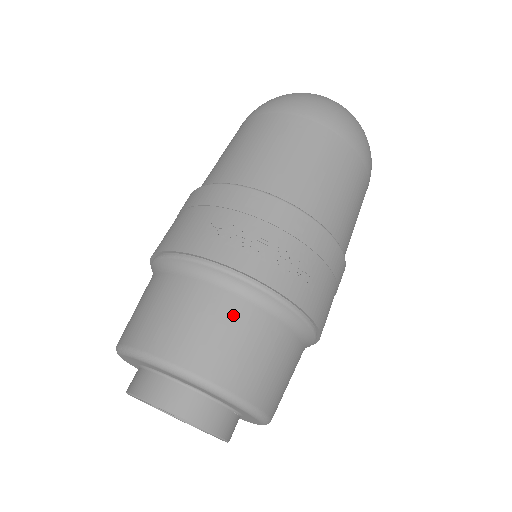
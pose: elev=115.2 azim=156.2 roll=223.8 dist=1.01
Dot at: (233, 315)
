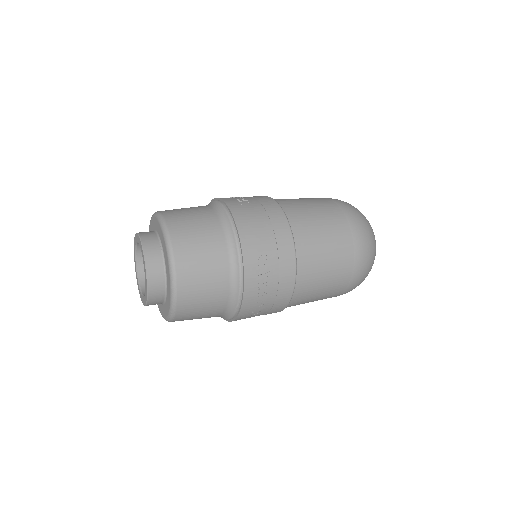
Dot at: occluded
